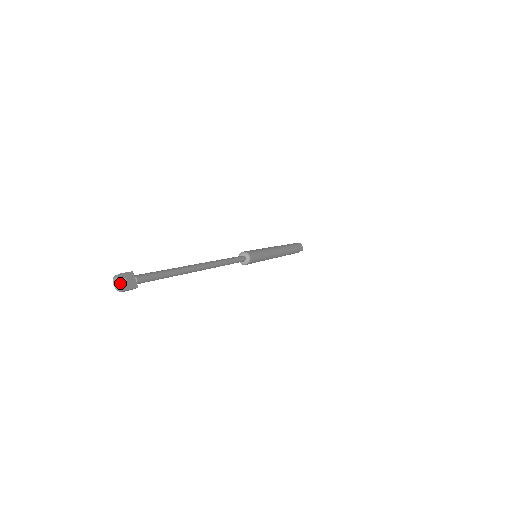
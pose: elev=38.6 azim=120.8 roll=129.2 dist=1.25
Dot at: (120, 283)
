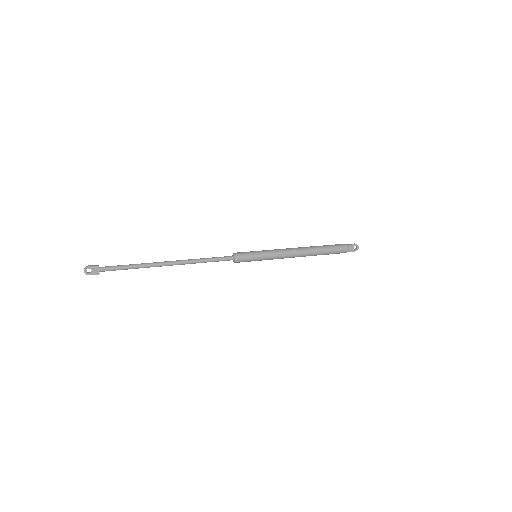
Dot at: (86, 271)
